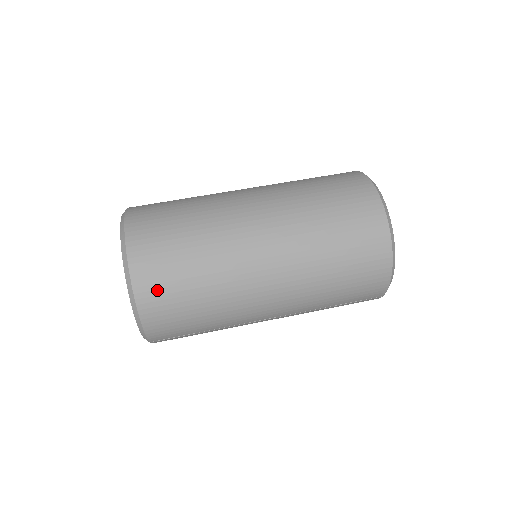
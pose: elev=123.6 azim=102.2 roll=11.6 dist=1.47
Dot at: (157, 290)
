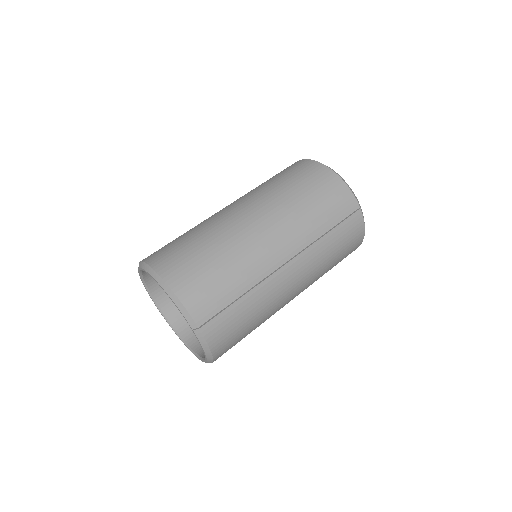
Dot at: (176, 265)
